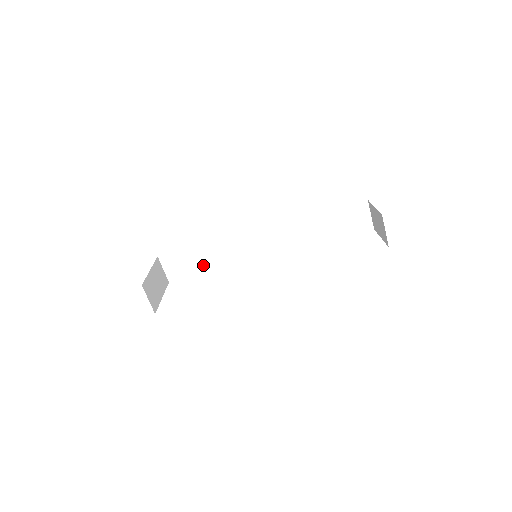
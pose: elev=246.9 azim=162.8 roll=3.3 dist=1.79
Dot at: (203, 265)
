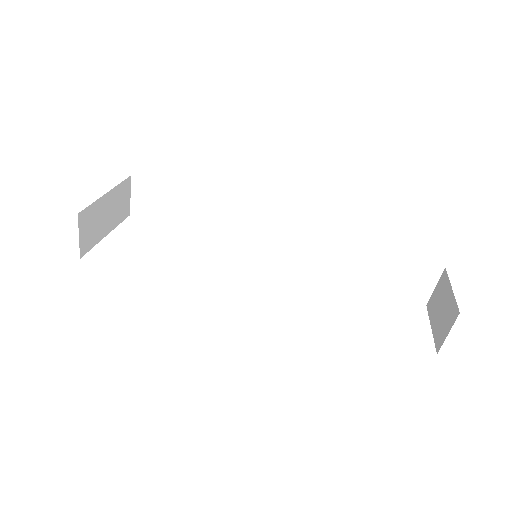
Dot at: (185, 218)
